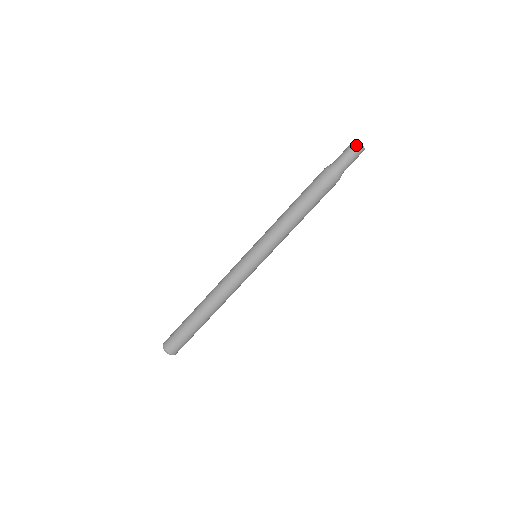
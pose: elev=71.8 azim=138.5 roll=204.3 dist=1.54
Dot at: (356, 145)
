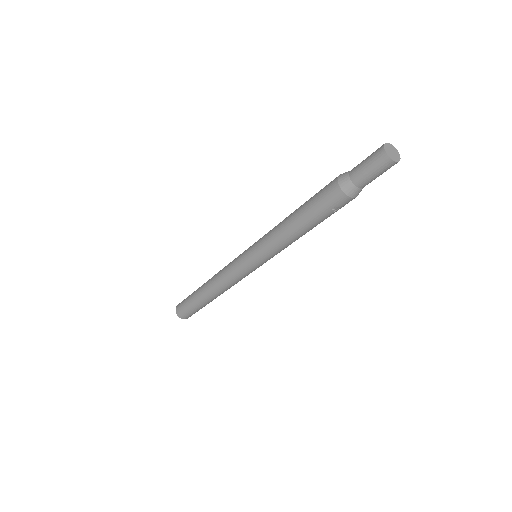
Dot at: (383, 159)
